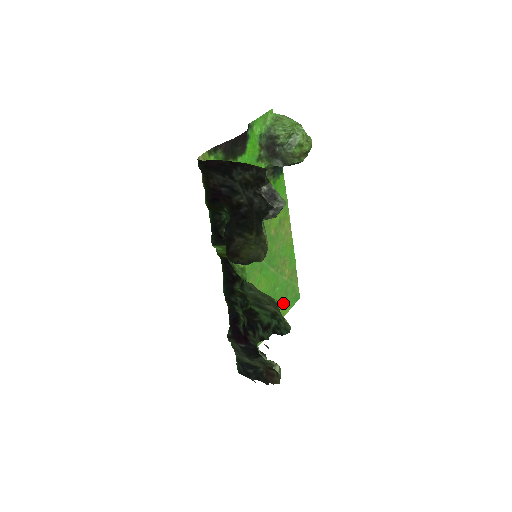
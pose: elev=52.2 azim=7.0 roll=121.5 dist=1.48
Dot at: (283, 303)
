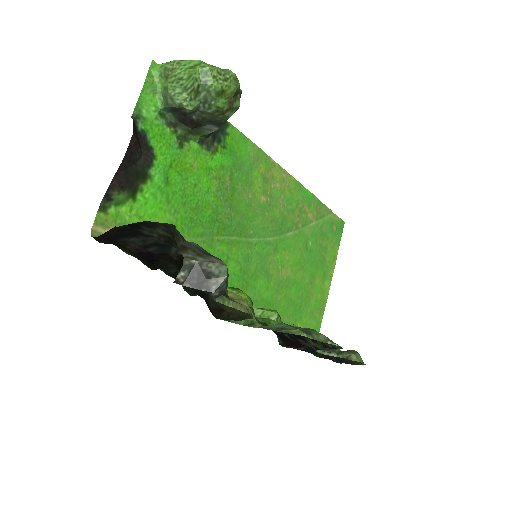
Dot at: (327, 248)
